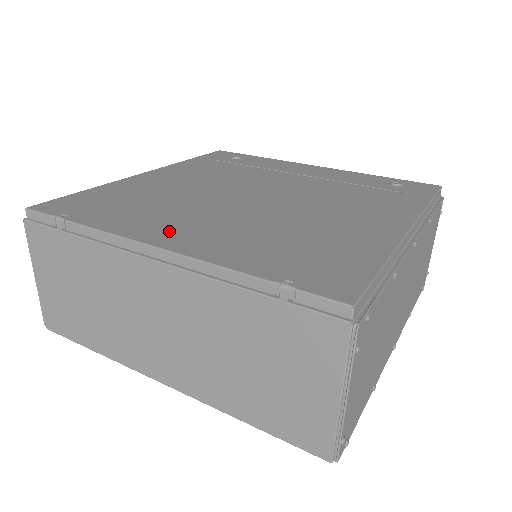
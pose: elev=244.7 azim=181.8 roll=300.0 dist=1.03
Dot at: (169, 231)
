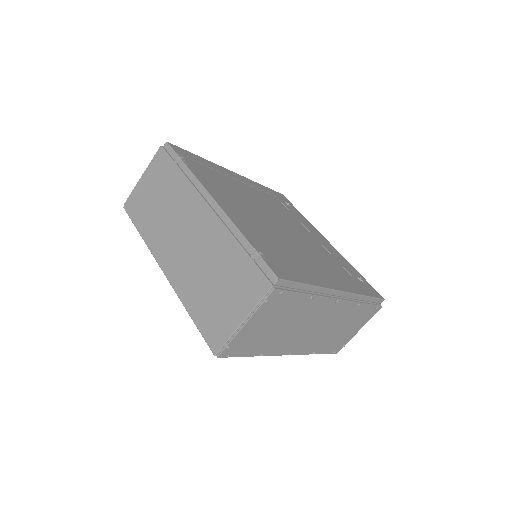
Dot at: (225, 200)
